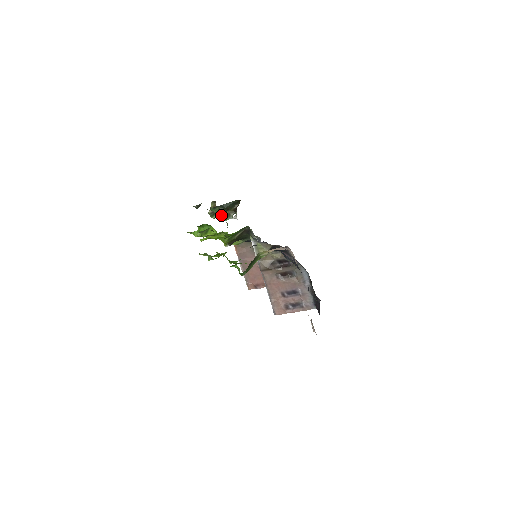
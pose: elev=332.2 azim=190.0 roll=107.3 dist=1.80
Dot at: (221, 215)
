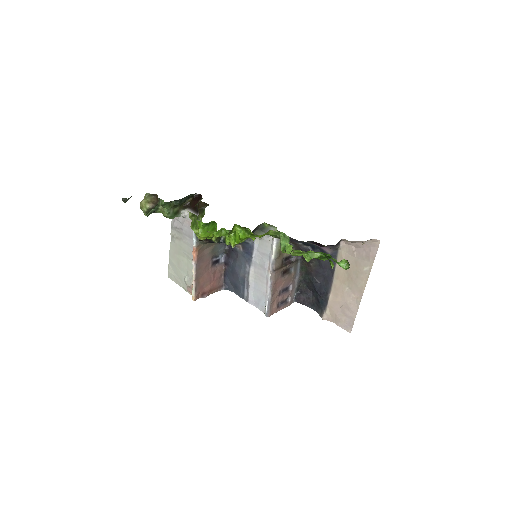
Dot at: (171, 211)
